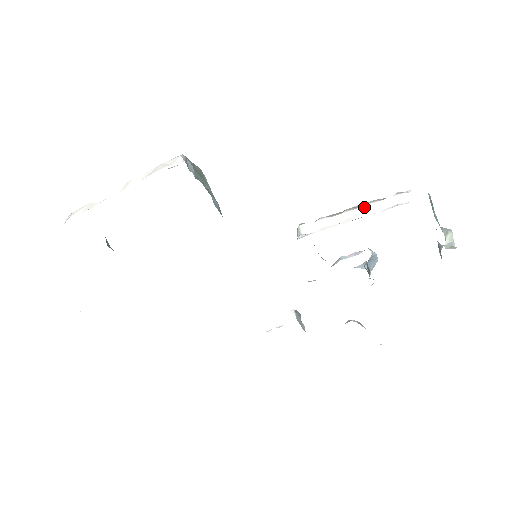
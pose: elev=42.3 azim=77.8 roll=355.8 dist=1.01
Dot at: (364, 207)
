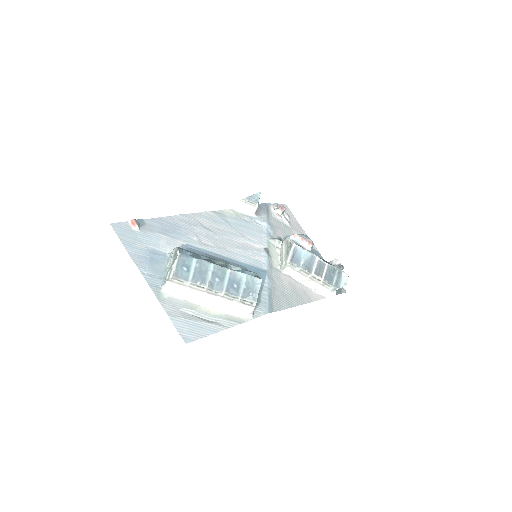
Dot at: (316, 285)
